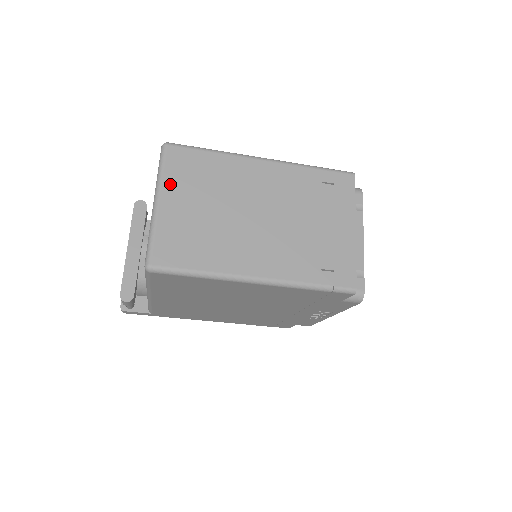
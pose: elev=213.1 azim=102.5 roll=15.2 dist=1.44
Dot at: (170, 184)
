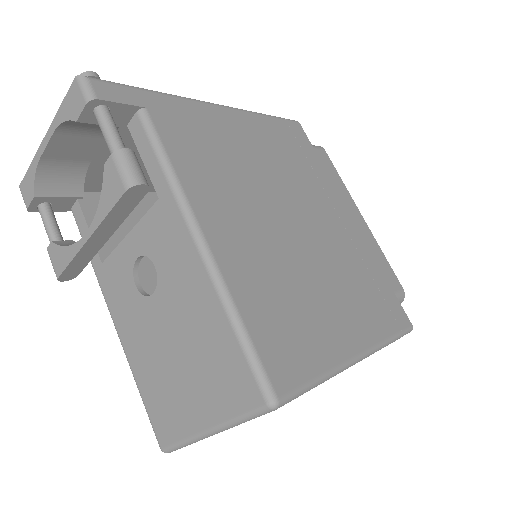
Dot at: occluded
